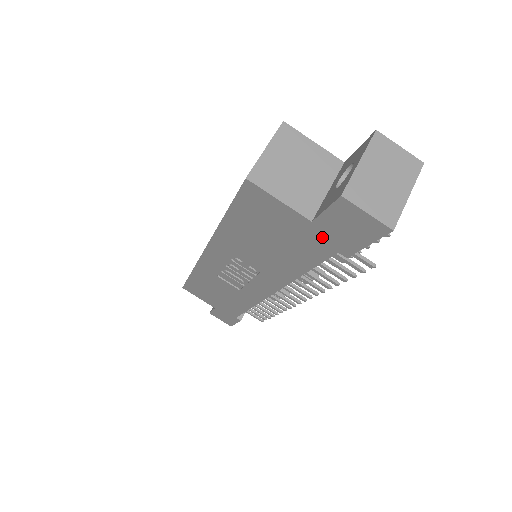
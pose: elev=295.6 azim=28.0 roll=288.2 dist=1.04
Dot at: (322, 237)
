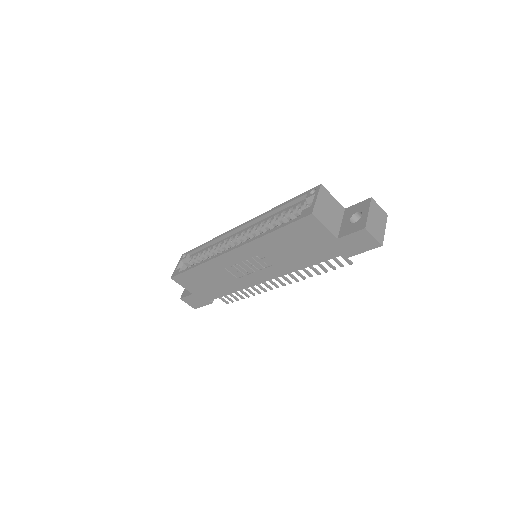
Dot at: (338, 247)
